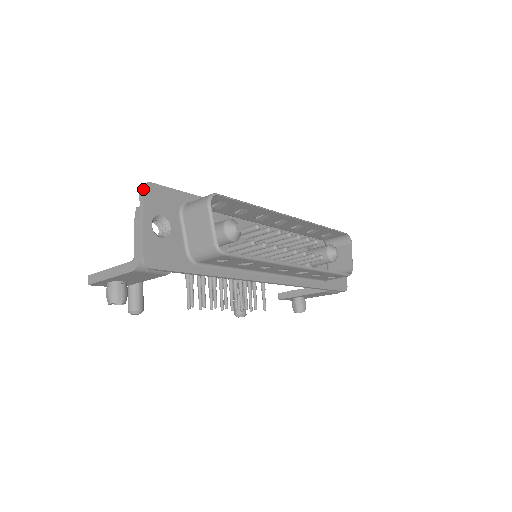
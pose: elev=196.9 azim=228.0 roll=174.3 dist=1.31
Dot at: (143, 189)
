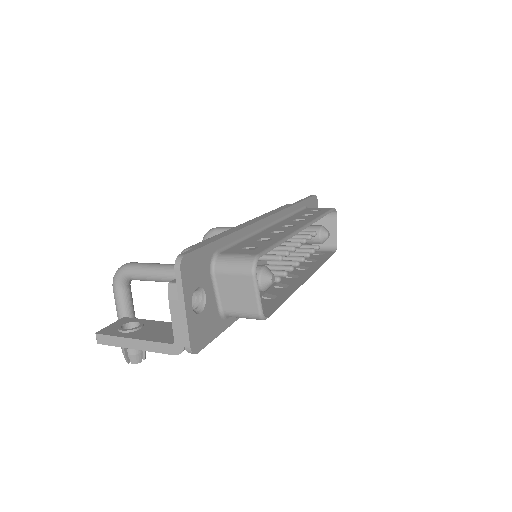
Dot at: (180, 269)
